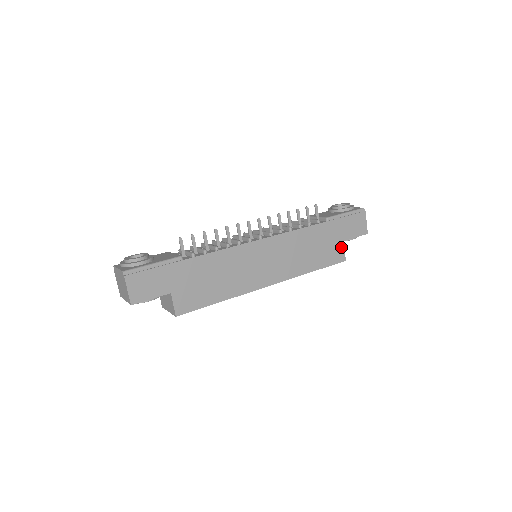
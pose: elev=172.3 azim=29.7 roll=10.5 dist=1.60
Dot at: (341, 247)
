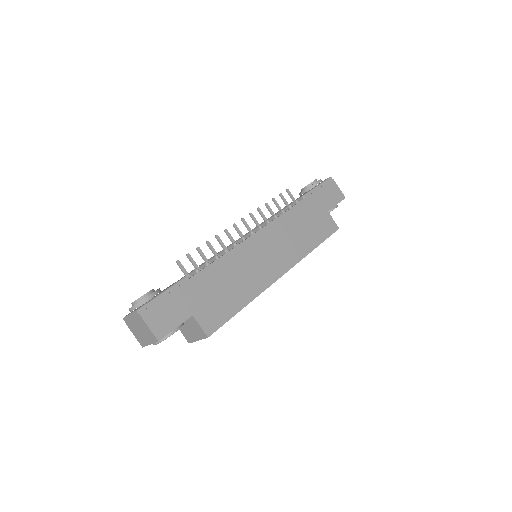
Dot at: (329, 218)
